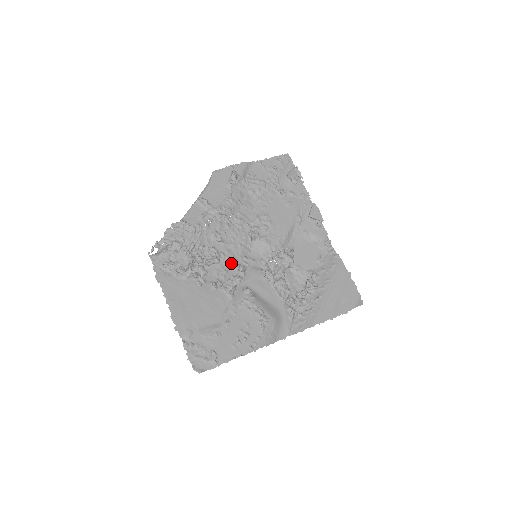
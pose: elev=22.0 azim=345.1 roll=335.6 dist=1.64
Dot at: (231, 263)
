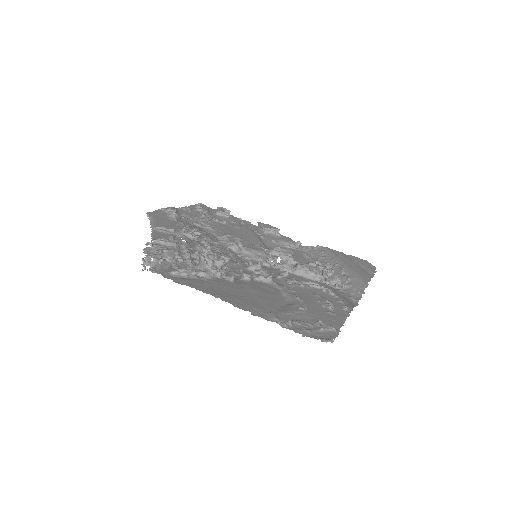
Dot at: (239, 266)
